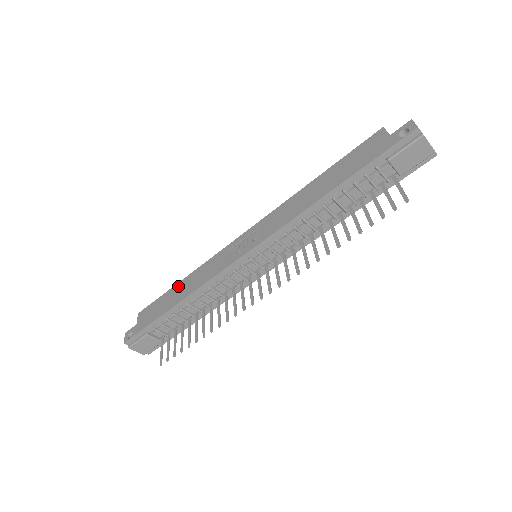
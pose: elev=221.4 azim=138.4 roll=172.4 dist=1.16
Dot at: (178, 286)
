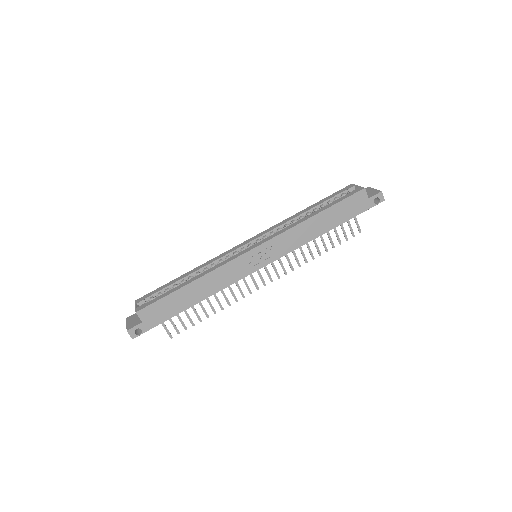
Dot at: (189, 288)
